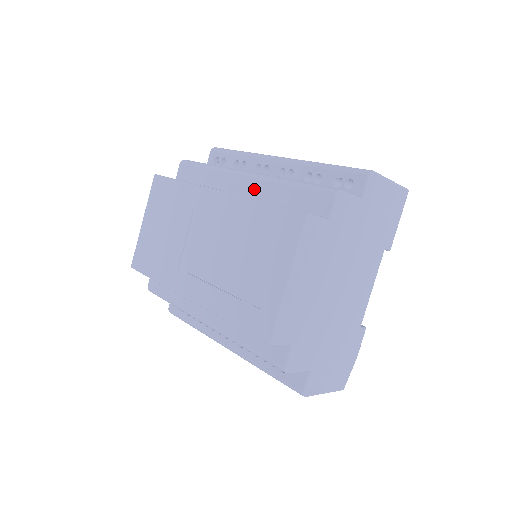
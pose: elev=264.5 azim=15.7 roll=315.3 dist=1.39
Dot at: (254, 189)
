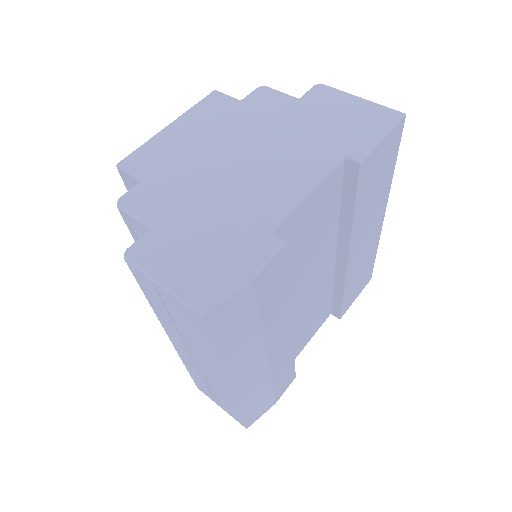
Dot at: occluded
